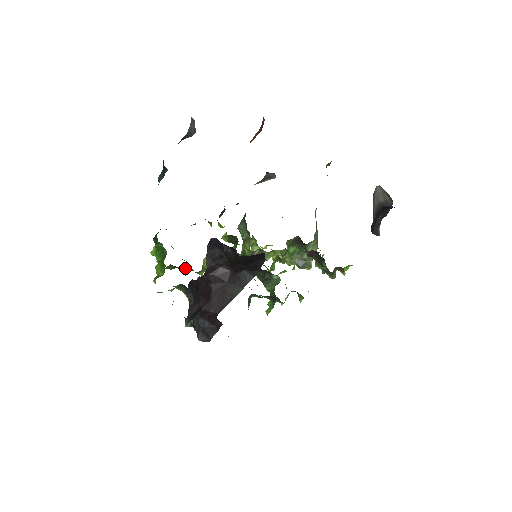
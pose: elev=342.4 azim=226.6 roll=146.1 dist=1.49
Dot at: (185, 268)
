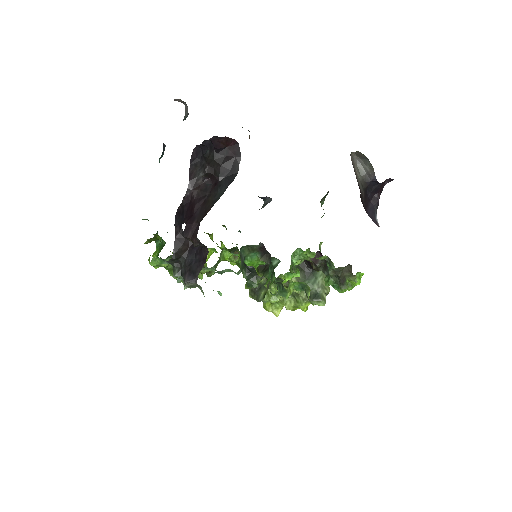
Dot at: occluded
